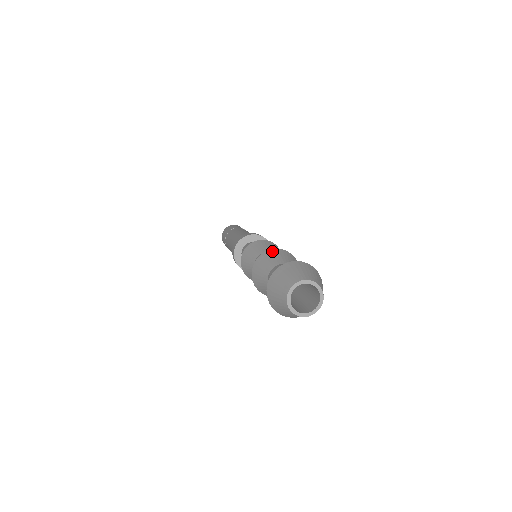
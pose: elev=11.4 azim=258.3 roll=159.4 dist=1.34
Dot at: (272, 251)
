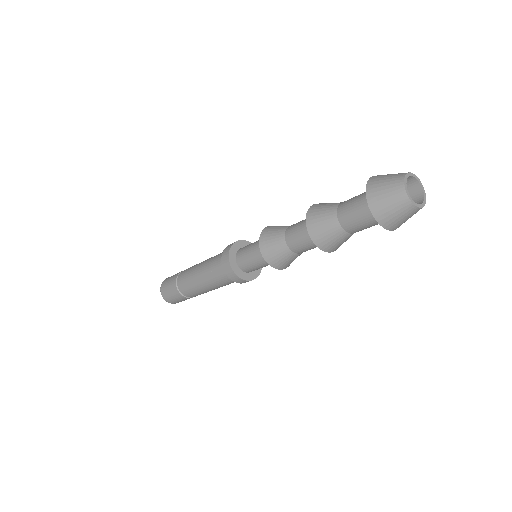
Dot at: occluded
